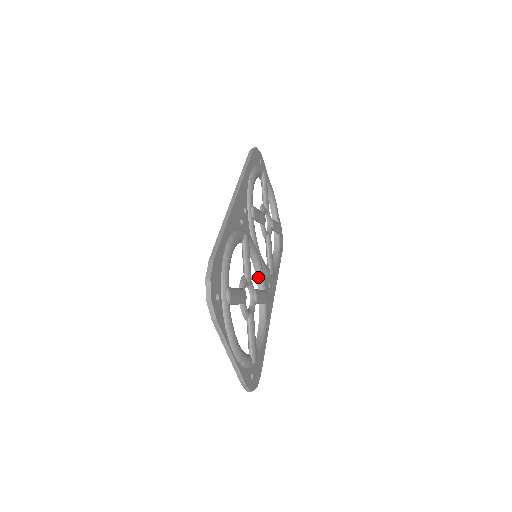
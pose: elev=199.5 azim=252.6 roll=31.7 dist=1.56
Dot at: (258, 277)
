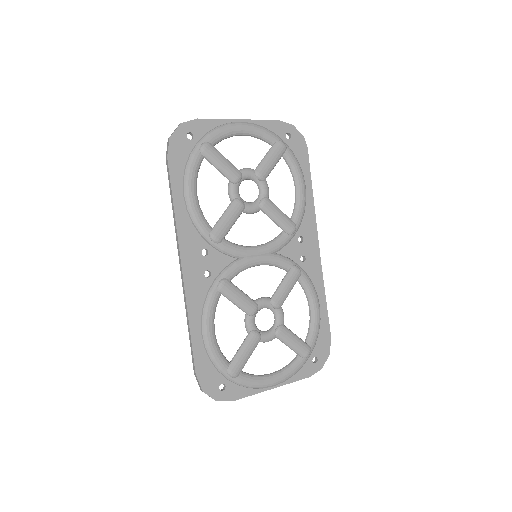
Dot at: (275, 264)
